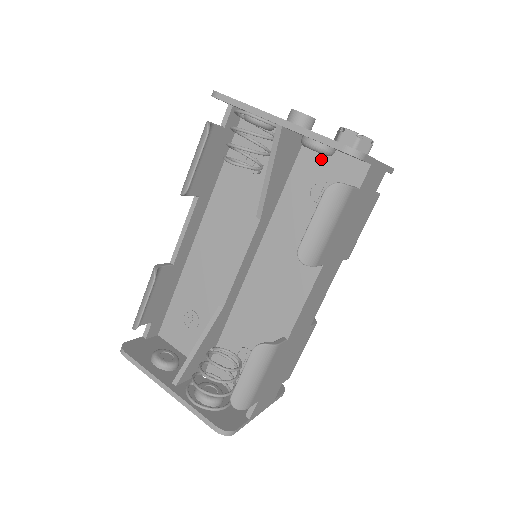
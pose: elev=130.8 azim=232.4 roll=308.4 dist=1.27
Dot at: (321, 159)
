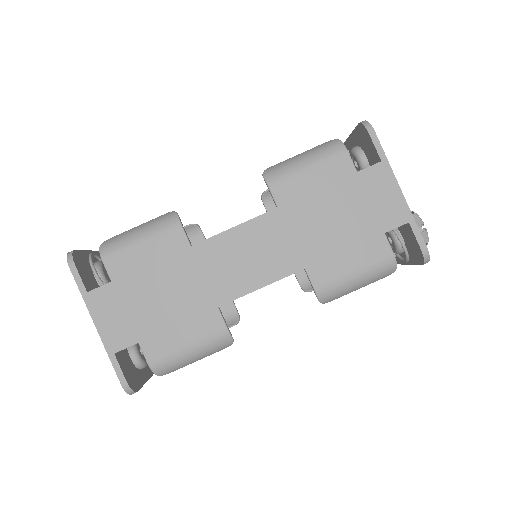
Dot at: occluded
